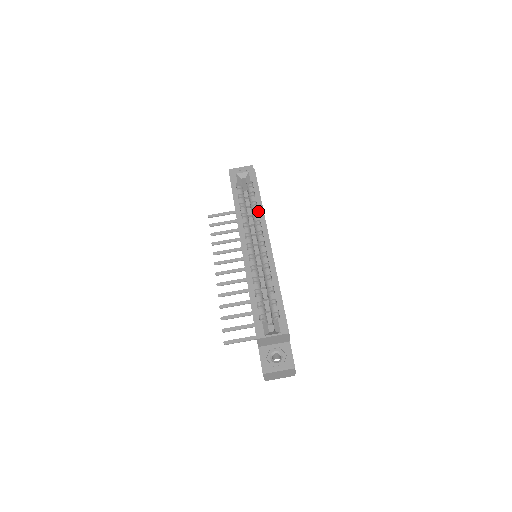
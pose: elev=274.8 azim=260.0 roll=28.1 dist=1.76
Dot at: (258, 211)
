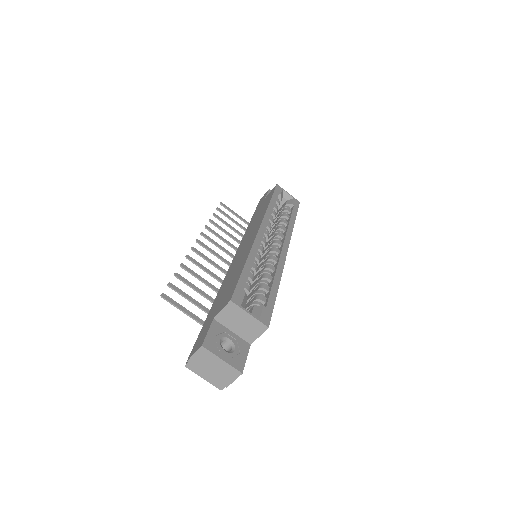
Dot at: (289, 224)
